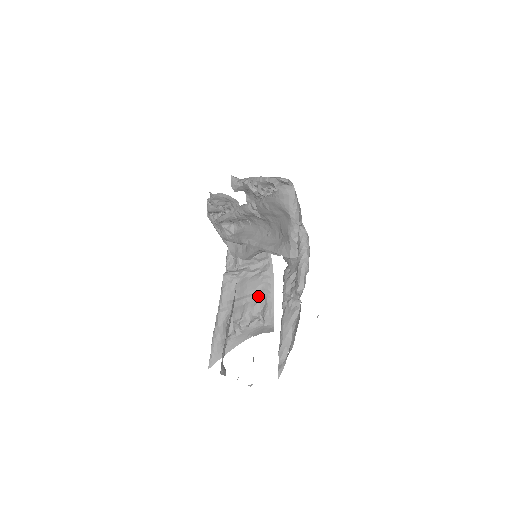
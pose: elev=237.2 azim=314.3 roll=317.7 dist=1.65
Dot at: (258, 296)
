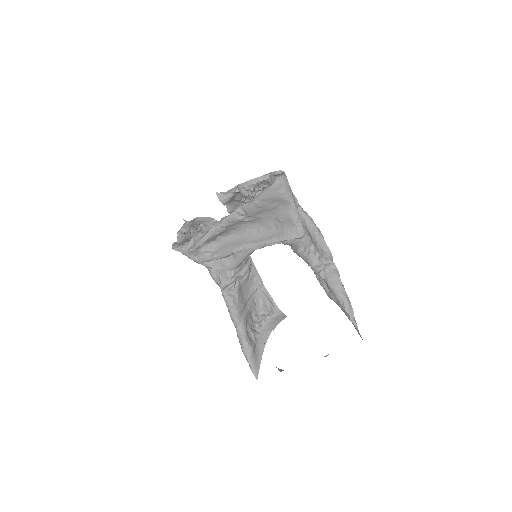
Dot at: (254, 297)
